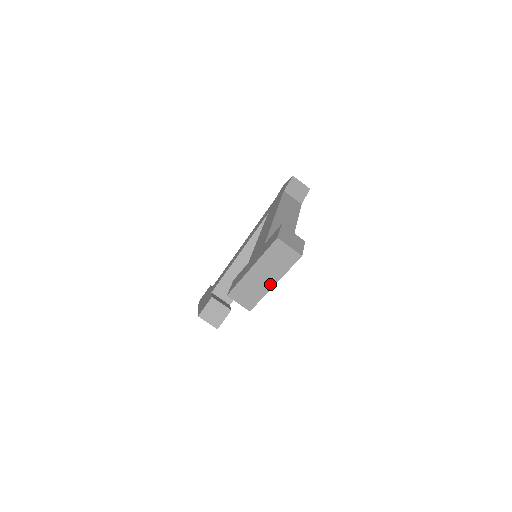
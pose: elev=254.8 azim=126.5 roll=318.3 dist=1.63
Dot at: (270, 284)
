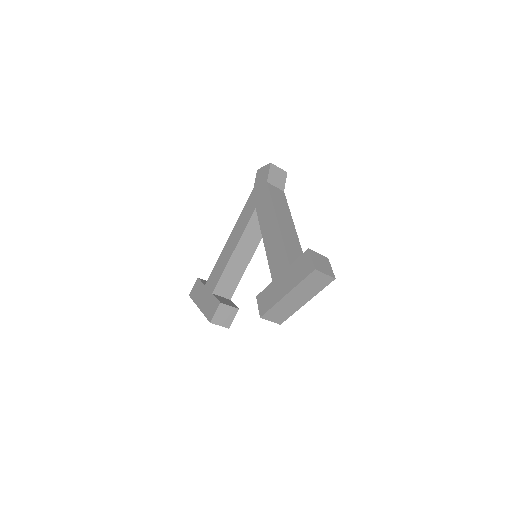
Dot at: (302, 303)
